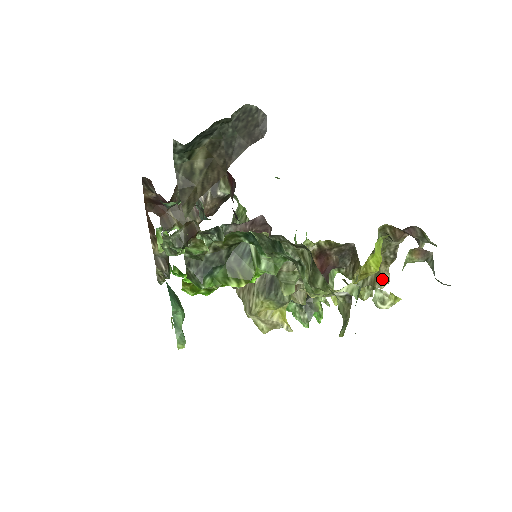
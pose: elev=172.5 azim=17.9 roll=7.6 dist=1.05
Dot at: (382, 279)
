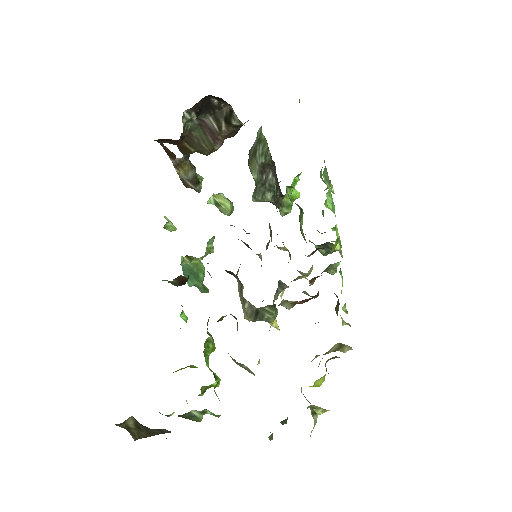
Dot at: (345, 348)
